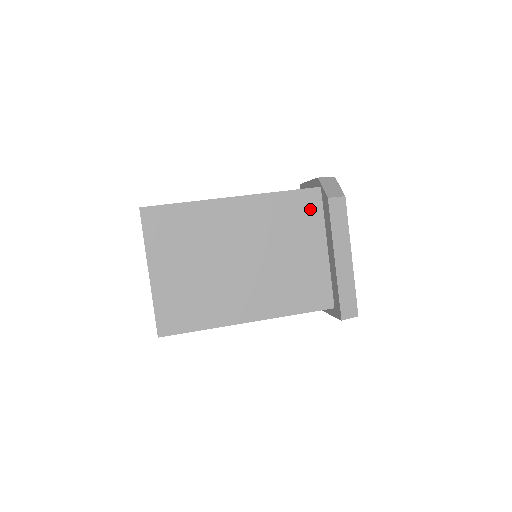
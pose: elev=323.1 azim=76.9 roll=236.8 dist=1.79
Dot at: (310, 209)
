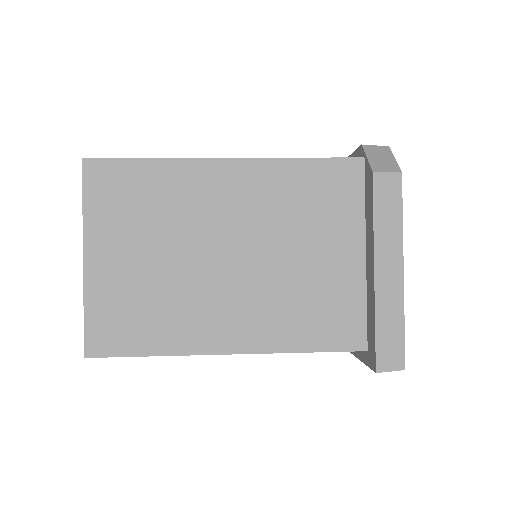
Dot at: (344, 190)
